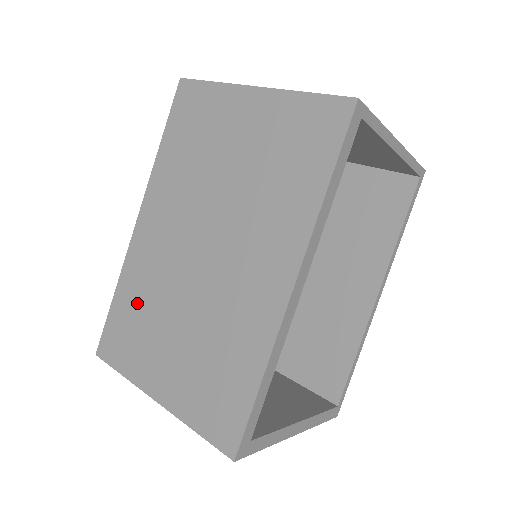
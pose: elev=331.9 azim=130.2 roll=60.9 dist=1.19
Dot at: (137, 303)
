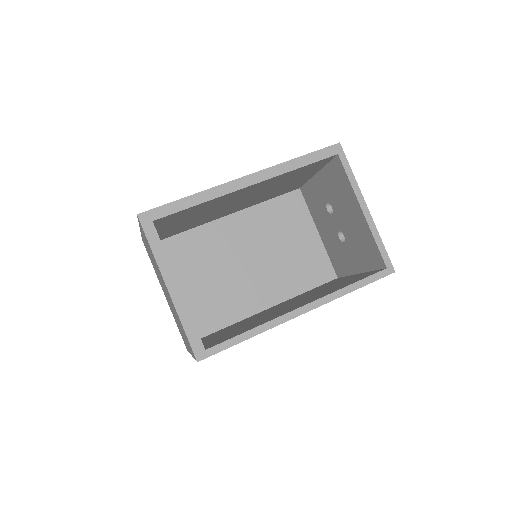
Dot at: occluded
